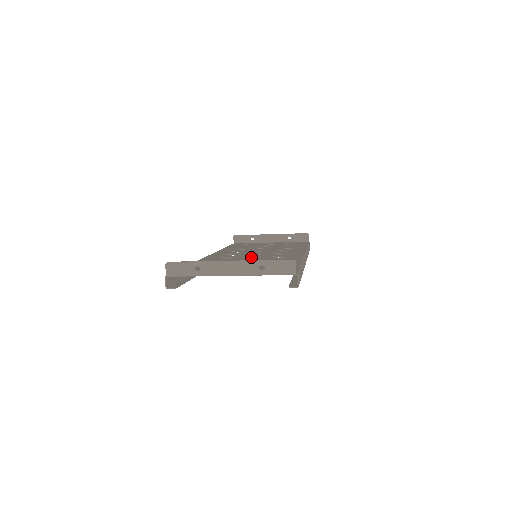
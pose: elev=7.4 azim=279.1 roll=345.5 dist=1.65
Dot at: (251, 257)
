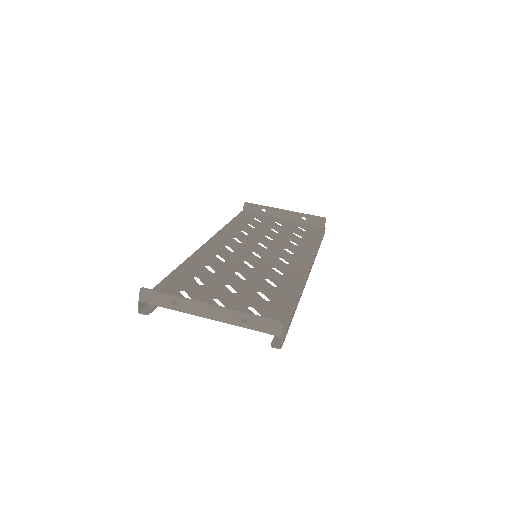
Dot at: (248, 262)
